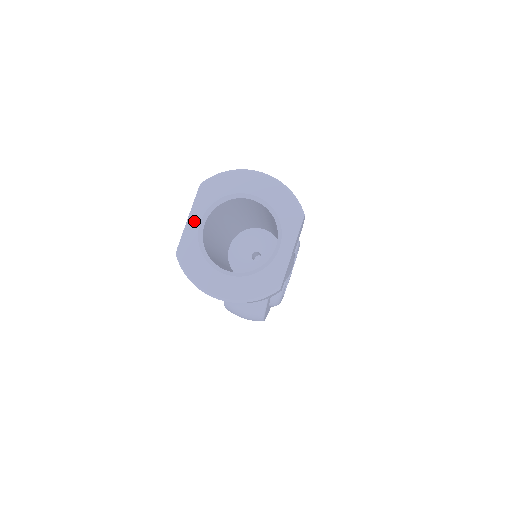
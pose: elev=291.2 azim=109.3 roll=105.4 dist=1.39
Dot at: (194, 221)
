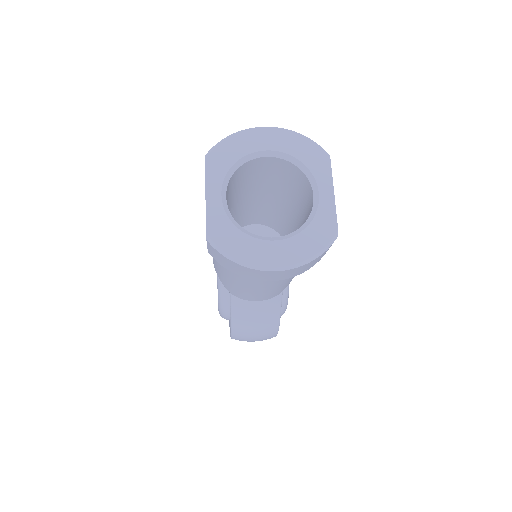
Dot at: (214, 196)
